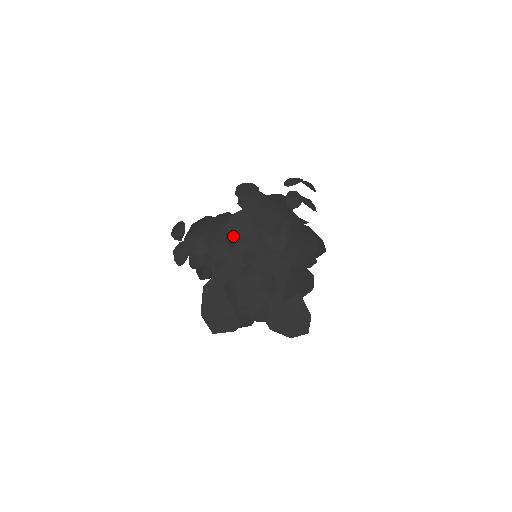
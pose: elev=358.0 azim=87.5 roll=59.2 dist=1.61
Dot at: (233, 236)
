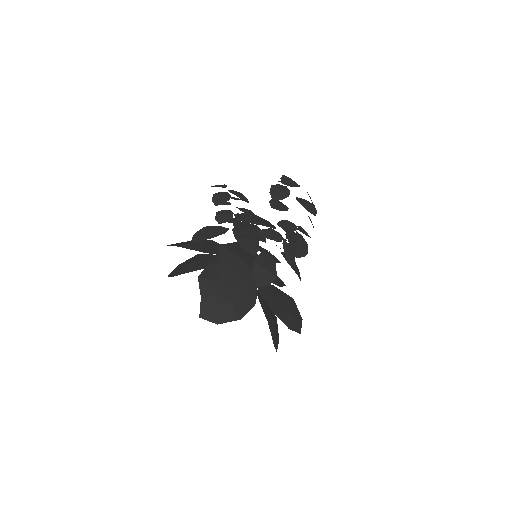
Dot at: (286, 184)
